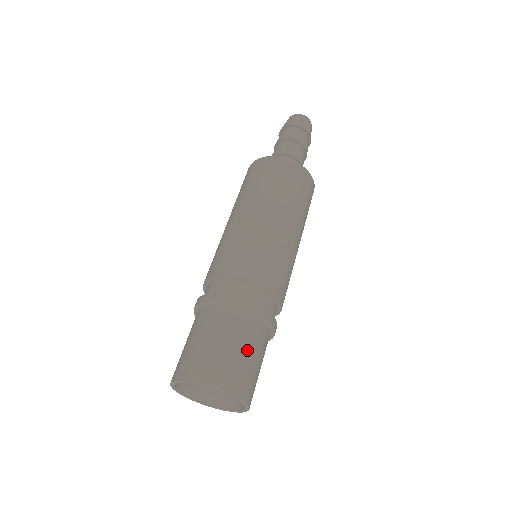
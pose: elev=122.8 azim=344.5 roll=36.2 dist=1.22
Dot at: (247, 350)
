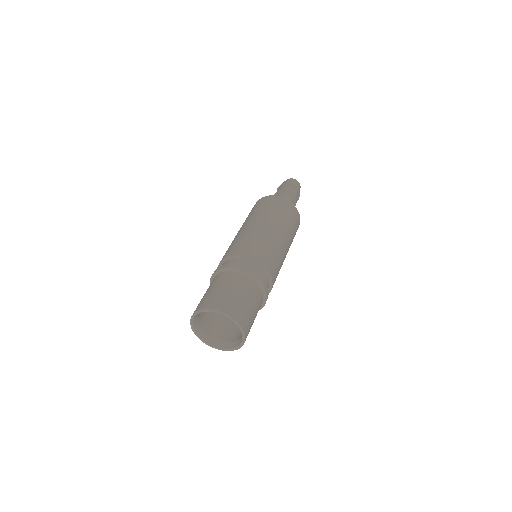
Dot at: (221, 287)
